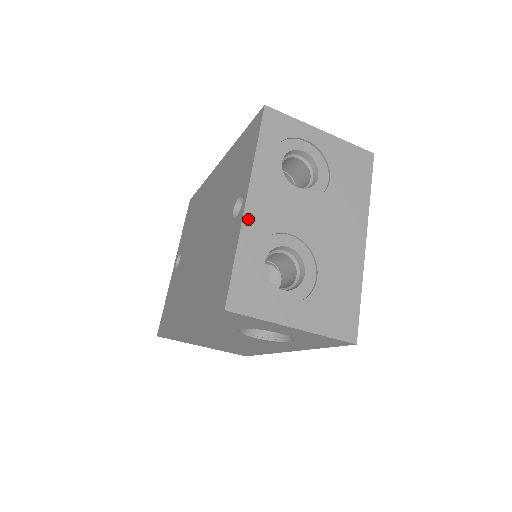
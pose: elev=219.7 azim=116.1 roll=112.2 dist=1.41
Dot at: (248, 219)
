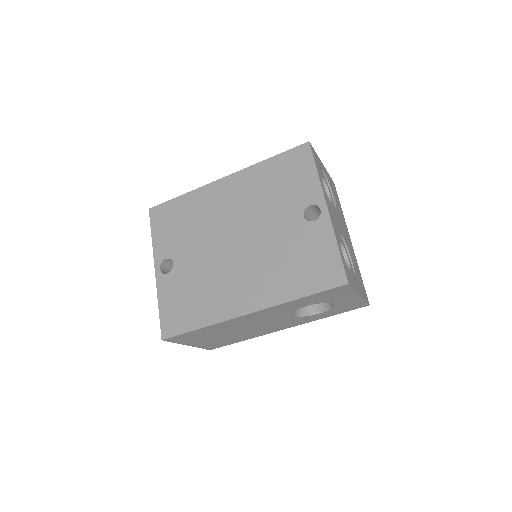
Dot at: (332, 222)
